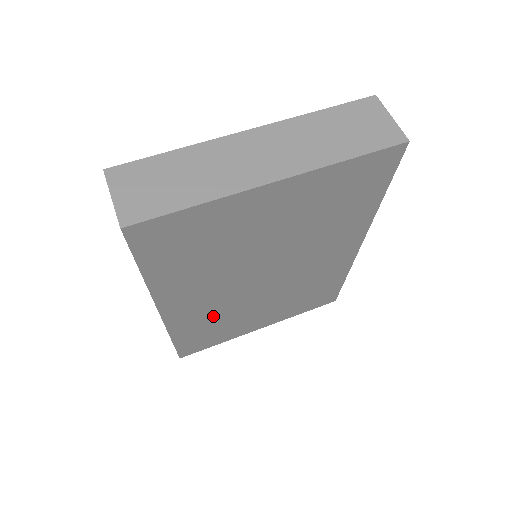
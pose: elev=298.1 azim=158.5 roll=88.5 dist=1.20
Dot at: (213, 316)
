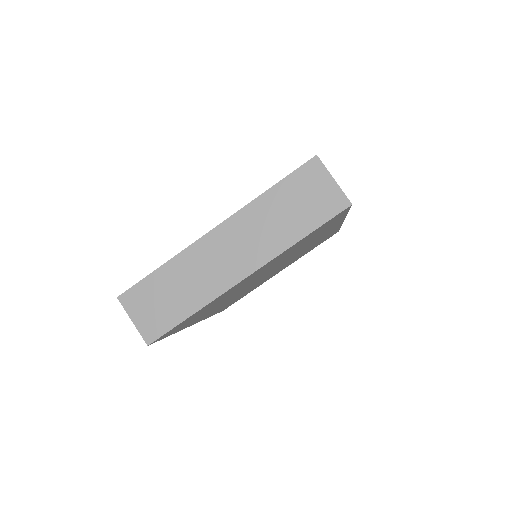
Dot at: (237, 297)
